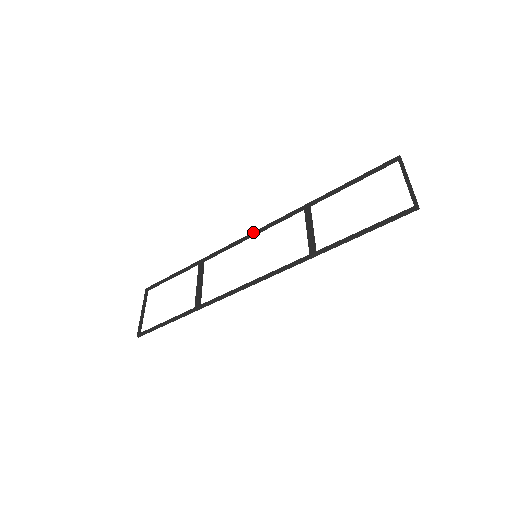
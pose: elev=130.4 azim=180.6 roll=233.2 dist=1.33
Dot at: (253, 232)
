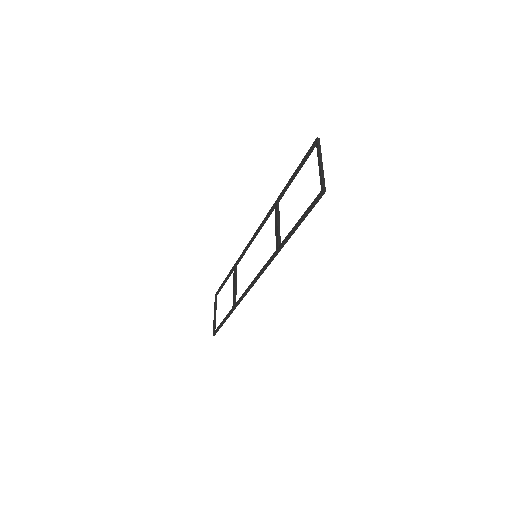
Dot at: (254, 234)
